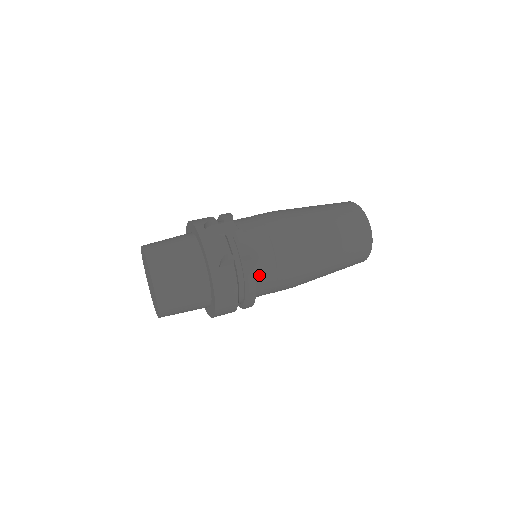
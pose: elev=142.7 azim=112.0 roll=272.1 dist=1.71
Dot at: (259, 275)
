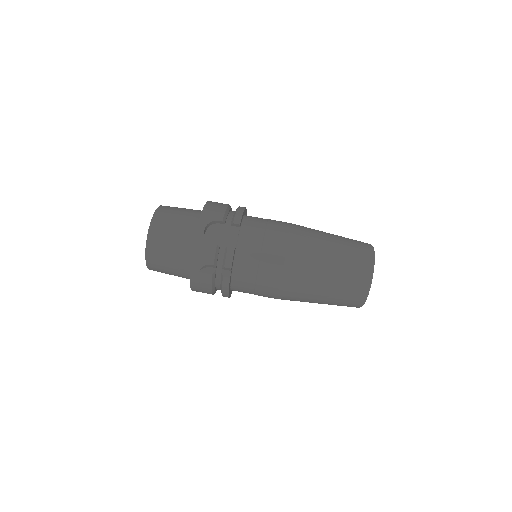
Dot at: (237, 286)
